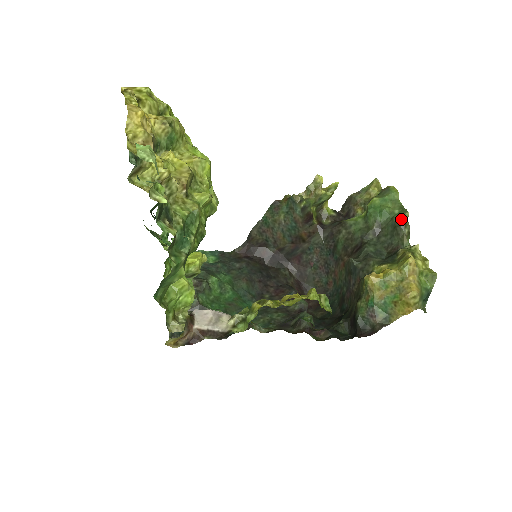
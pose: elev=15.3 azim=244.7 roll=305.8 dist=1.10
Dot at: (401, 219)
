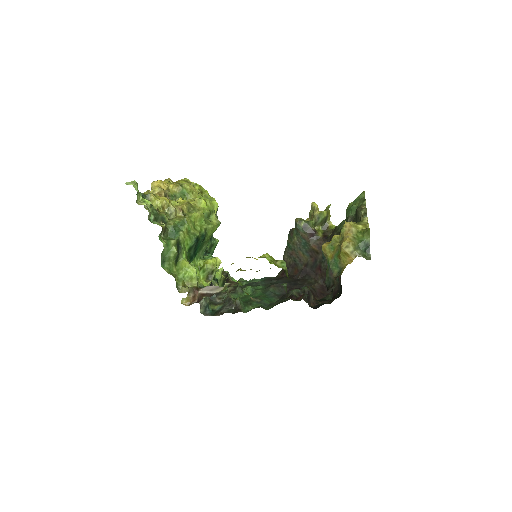
Dot at: (359, 206)
